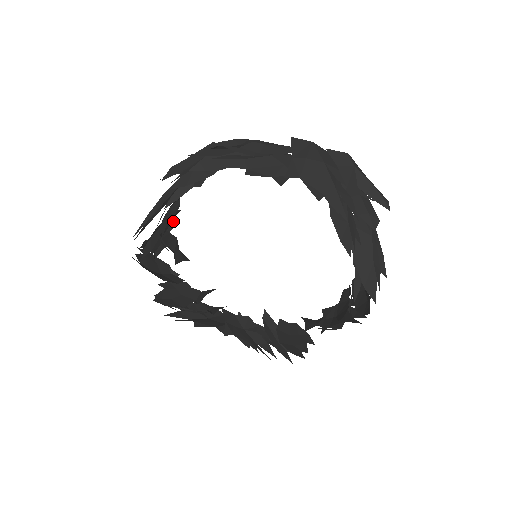
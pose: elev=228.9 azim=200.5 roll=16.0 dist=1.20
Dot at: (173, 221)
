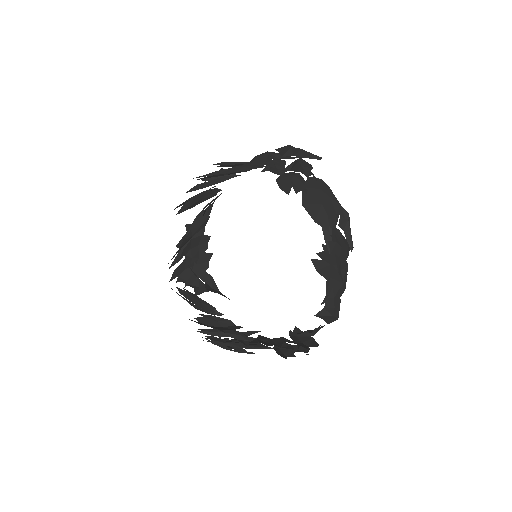
Dot at: (208, 264)
